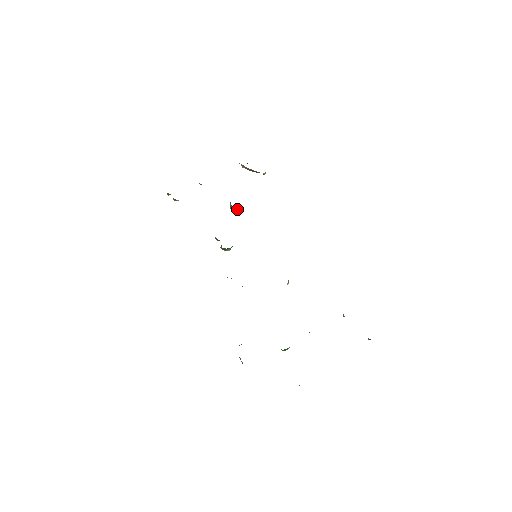
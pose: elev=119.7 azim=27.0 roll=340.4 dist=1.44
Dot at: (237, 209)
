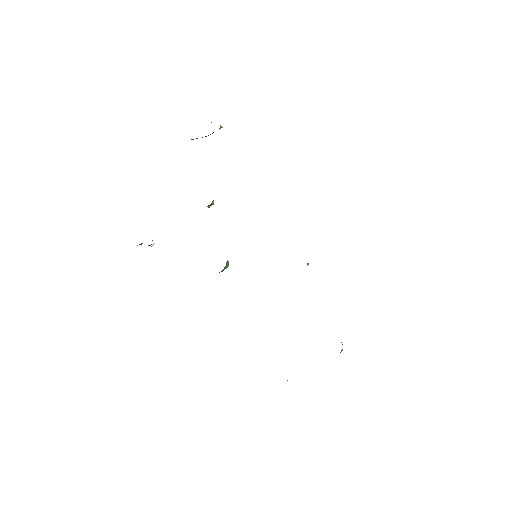
Dot at: (213, 204)
